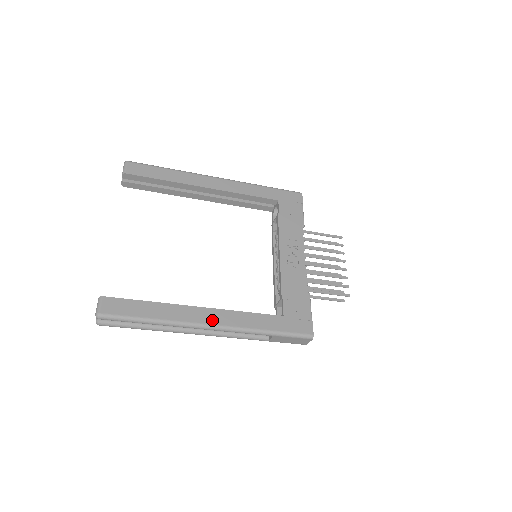
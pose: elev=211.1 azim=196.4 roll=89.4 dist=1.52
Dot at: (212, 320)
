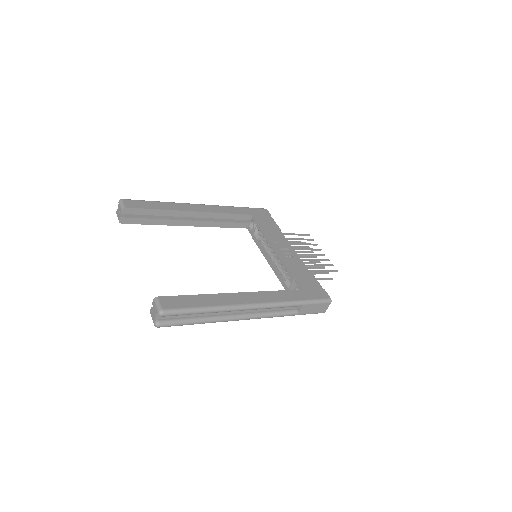
Dot at: (254, 300)
